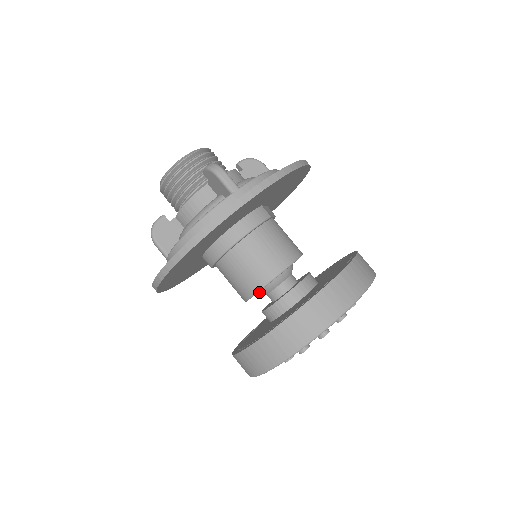
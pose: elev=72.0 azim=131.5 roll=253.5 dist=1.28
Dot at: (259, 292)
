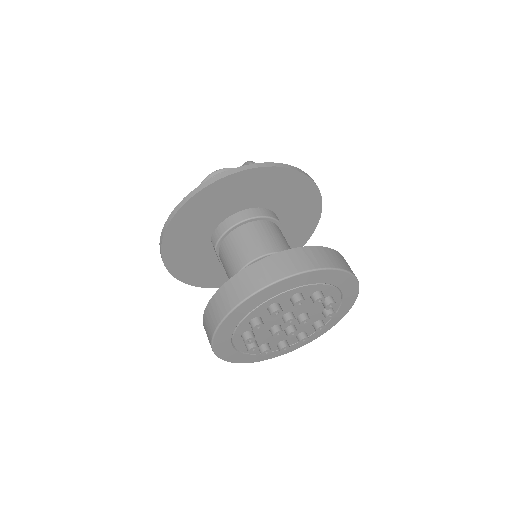
Dot at: occluded
